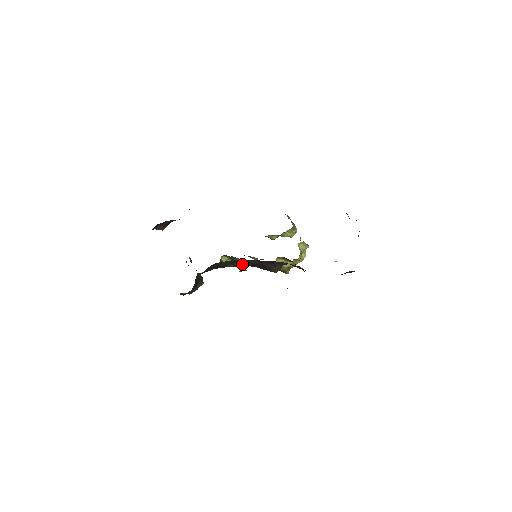
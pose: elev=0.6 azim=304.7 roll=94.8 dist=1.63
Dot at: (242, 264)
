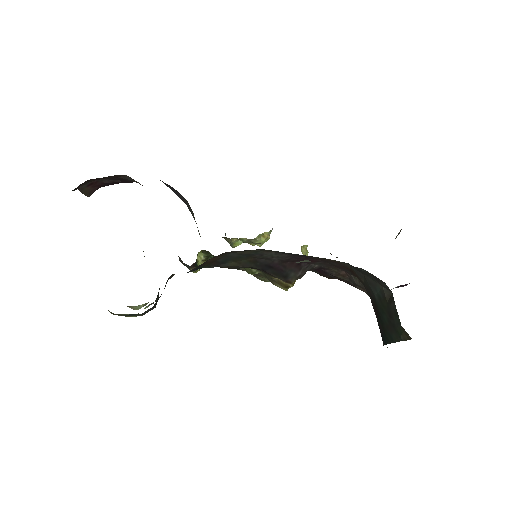
Dot at: (250, 263)
